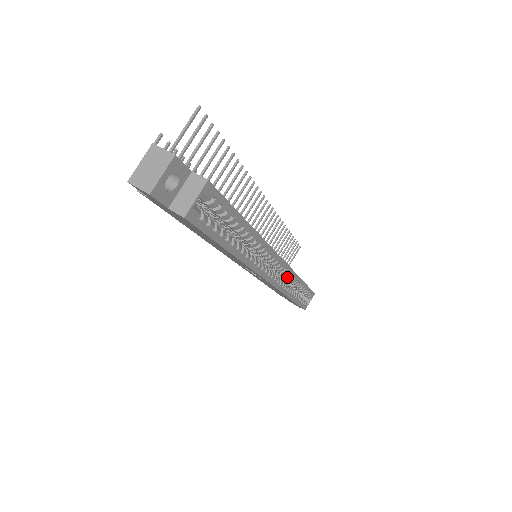
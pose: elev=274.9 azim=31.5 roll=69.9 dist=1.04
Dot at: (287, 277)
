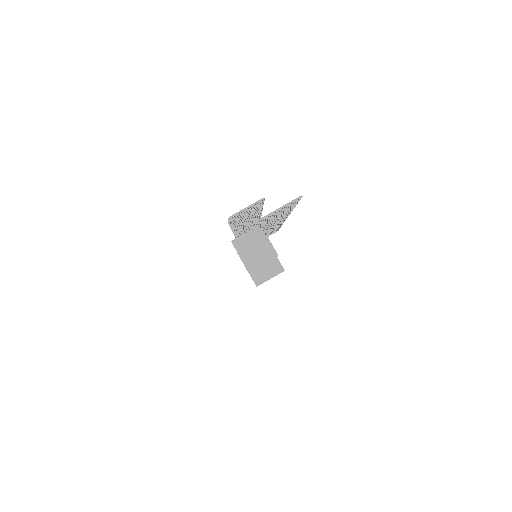
Dot at: occluded
